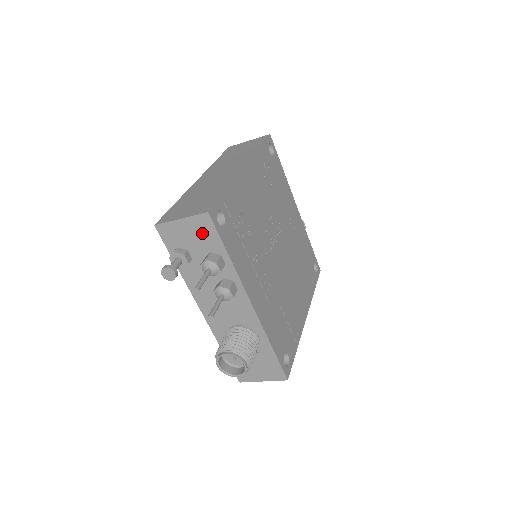
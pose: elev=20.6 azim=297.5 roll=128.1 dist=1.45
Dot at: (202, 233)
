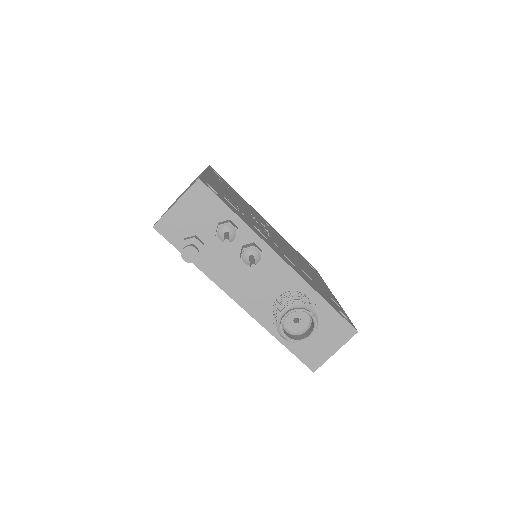
Dot at: (202, 206)
